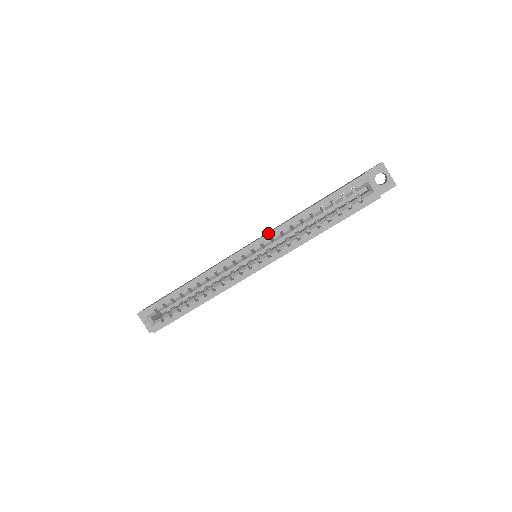
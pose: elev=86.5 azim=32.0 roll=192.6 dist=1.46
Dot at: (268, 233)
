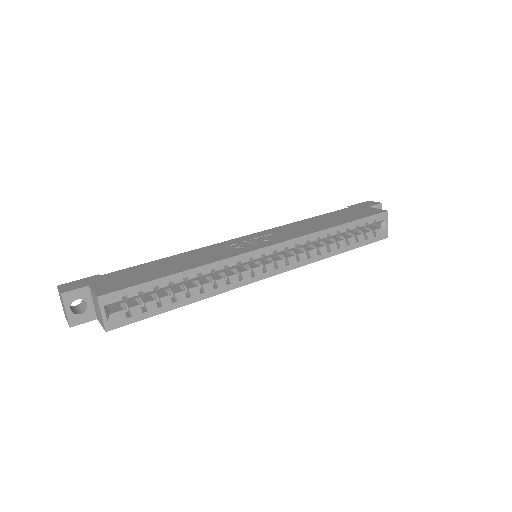
Dot at: (297, 238)
